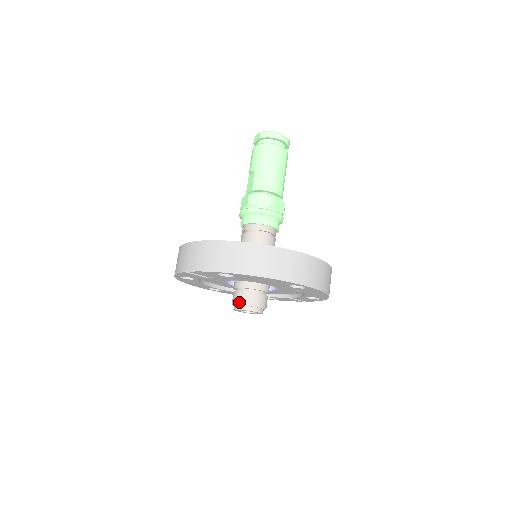
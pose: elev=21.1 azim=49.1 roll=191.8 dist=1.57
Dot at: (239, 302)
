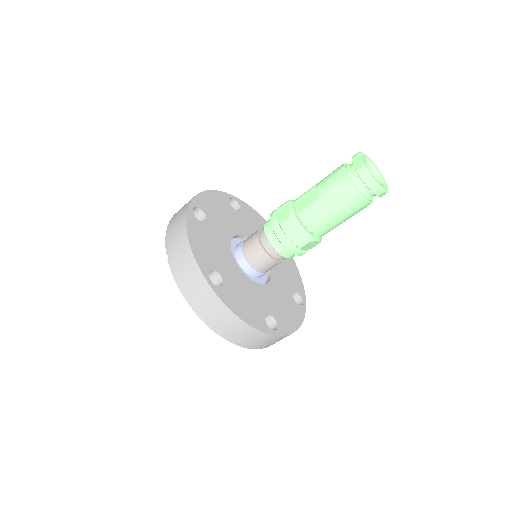
Dot at: occluded
